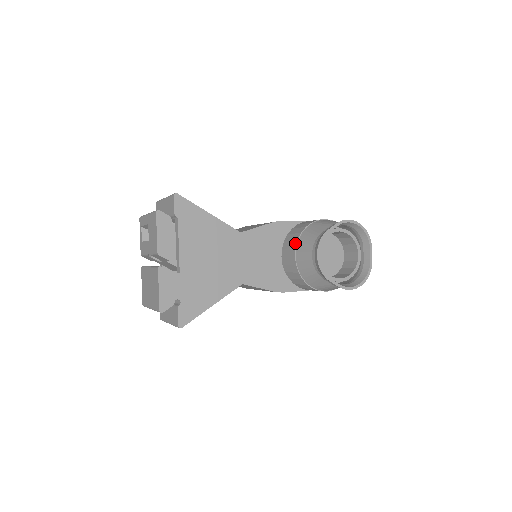
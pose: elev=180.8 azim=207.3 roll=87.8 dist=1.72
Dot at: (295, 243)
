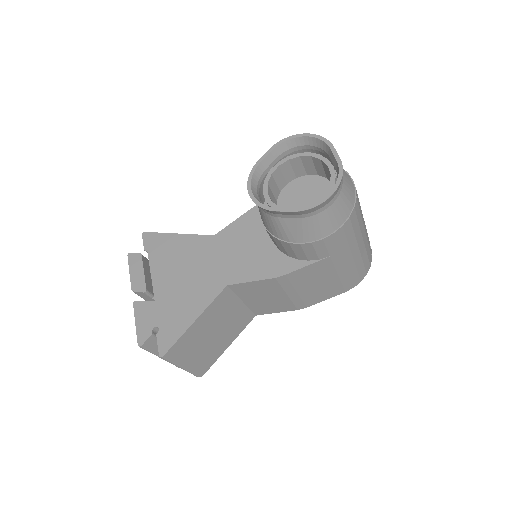
Dot at: occluded
